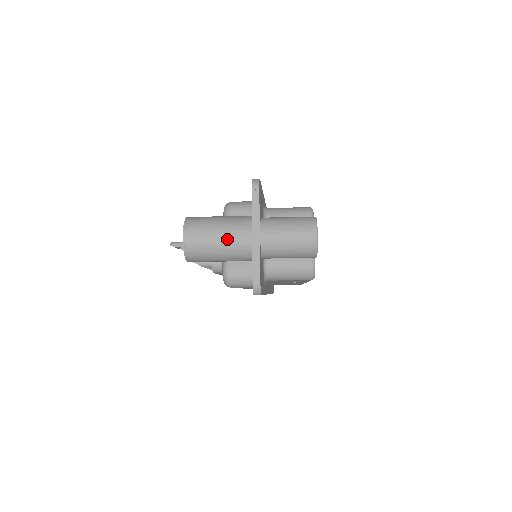
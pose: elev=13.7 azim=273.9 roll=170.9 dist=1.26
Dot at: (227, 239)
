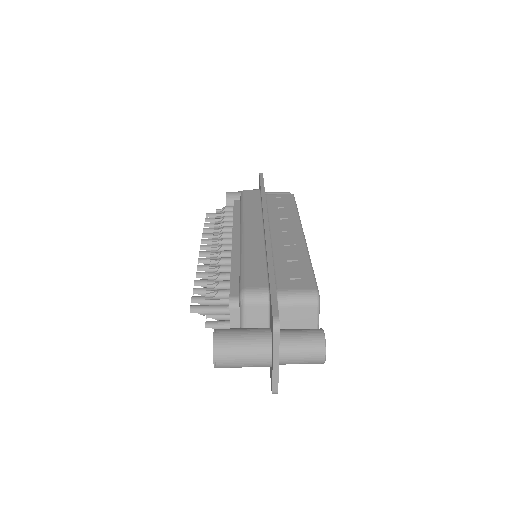
Dot at: (251, 363)
